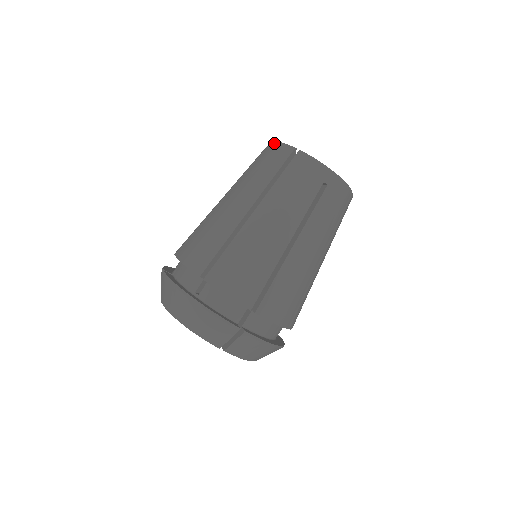
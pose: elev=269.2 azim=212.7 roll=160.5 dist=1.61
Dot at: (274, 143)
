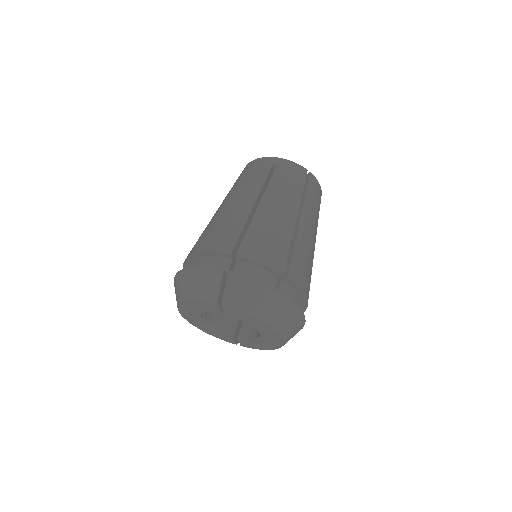
Dot at: occluded
